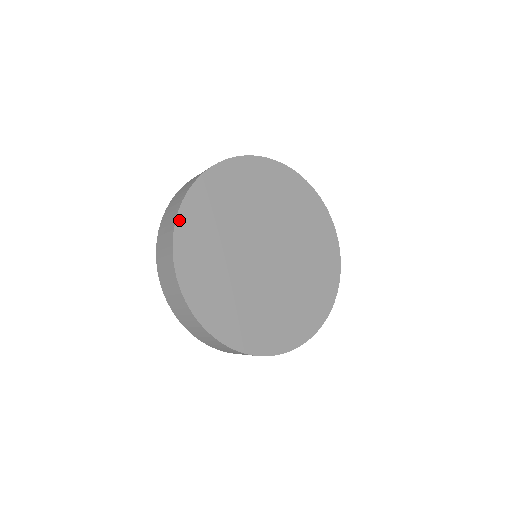
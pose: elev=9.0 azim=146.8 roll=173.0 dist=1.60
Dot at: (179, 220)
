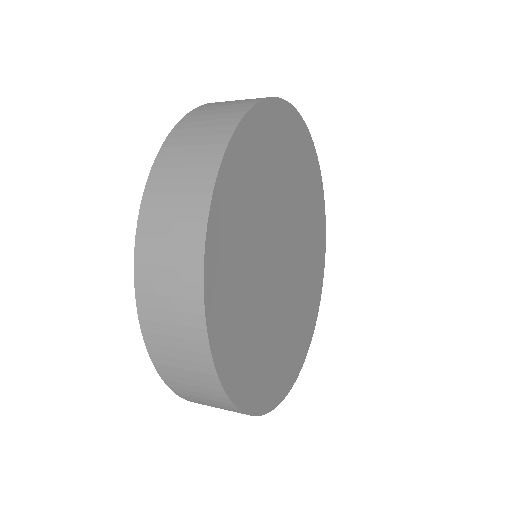
Dot at: (237, 135)
